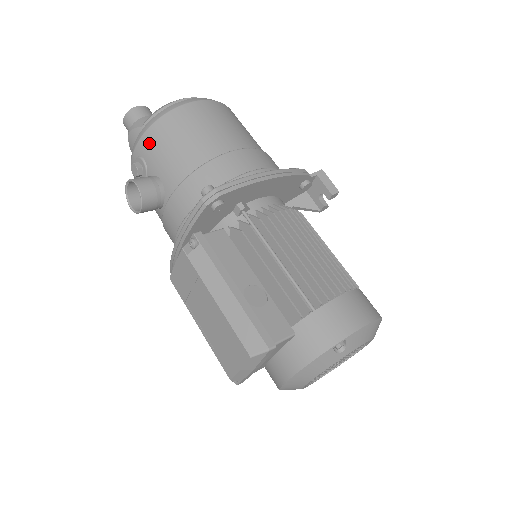
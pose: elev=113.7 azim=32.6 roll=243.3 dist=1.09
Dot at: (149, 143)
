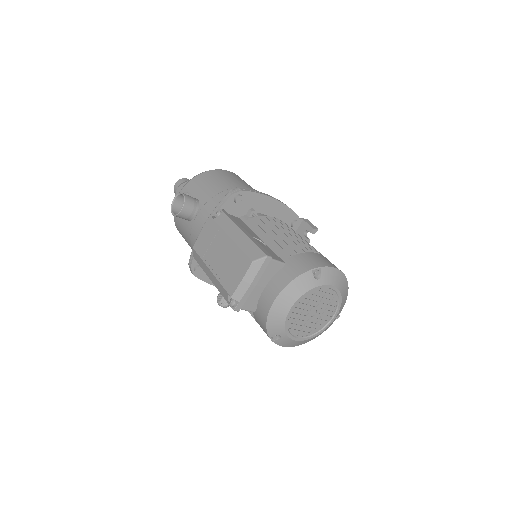
Dot at: (194, 183)
